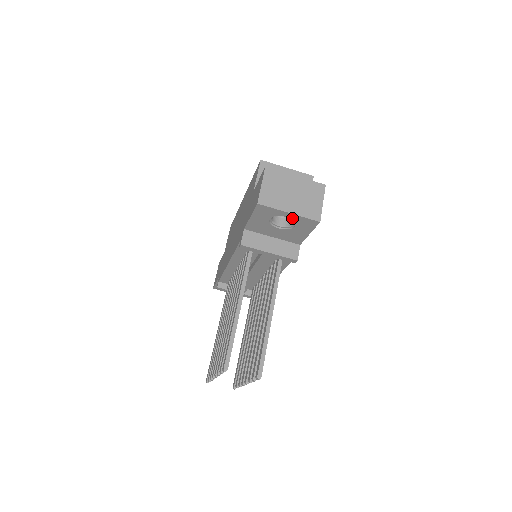
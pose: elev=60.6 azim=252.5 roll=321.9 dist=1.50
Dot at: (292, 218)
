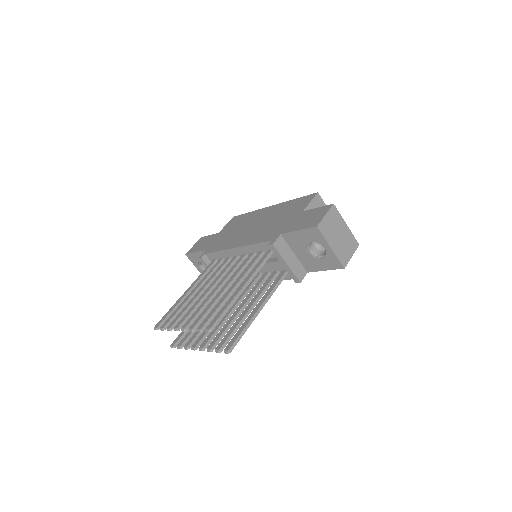
Dot at: (328, 252)
